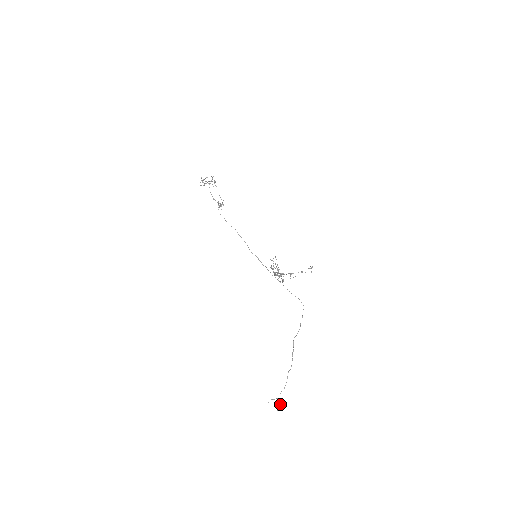
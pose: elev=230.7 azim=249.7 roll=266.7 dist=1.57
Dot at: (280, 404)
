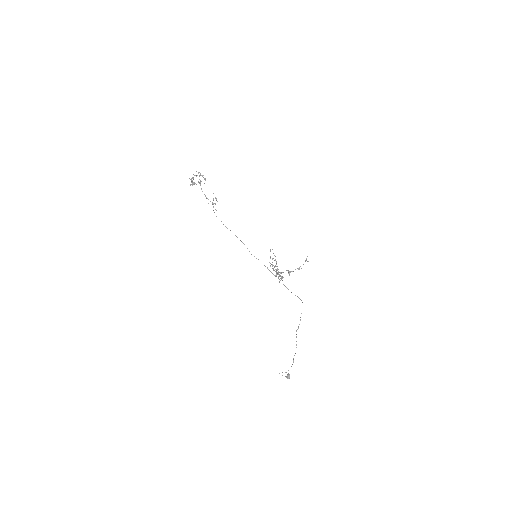
Dot at: (289, 375)
